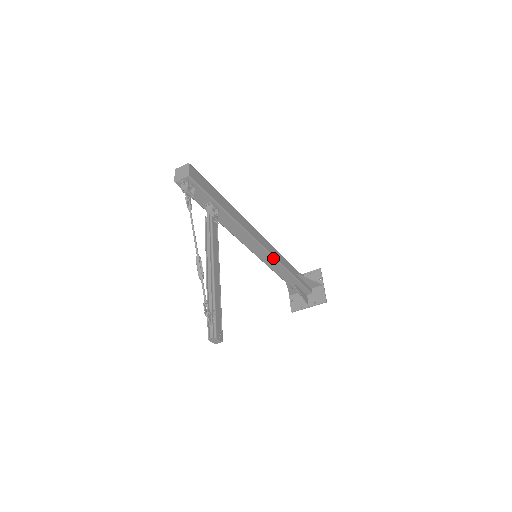
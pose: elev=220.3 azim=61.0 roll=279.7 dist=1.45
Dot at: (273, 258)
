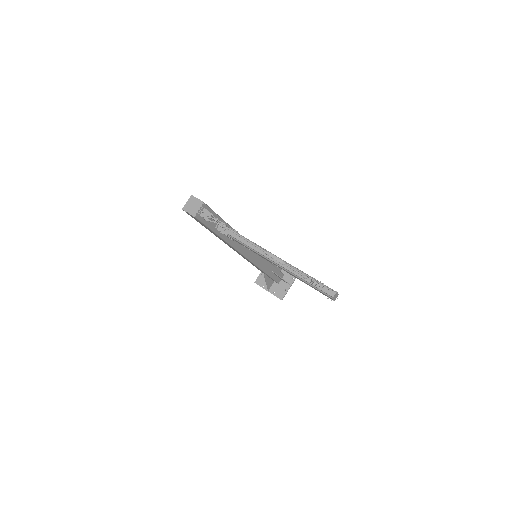
Dot at: occluded
